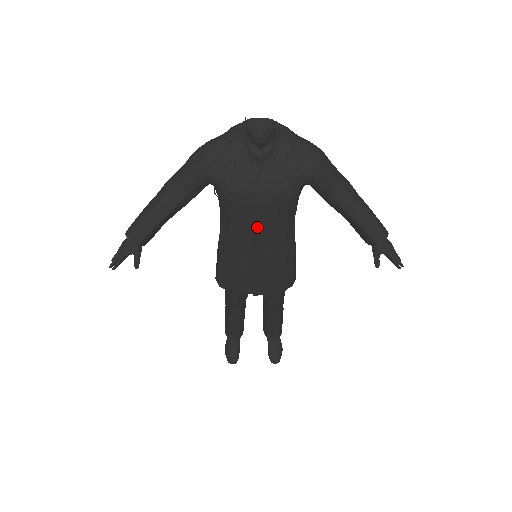
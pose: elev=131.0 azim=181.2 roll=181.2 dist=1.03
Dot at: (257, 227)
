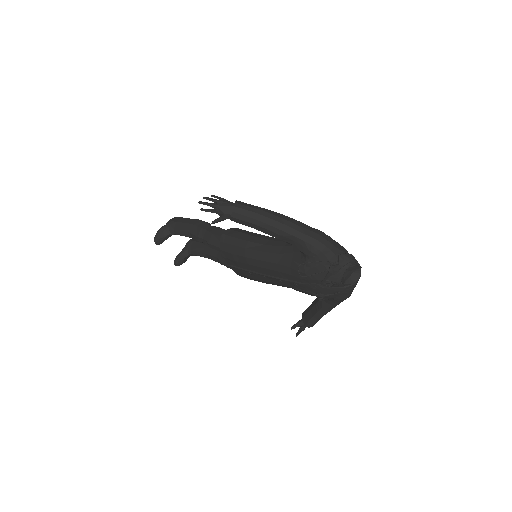
Dot at: (286, 281)
